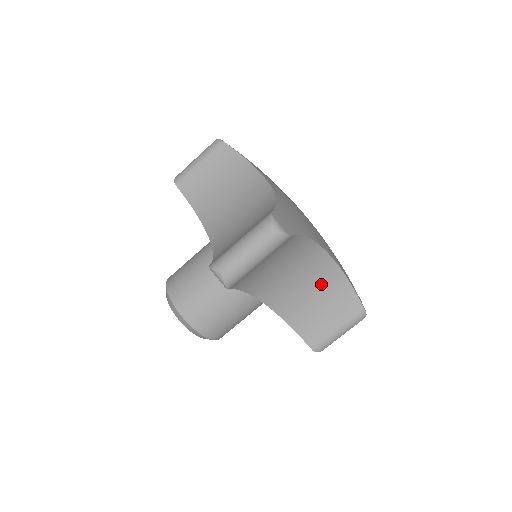
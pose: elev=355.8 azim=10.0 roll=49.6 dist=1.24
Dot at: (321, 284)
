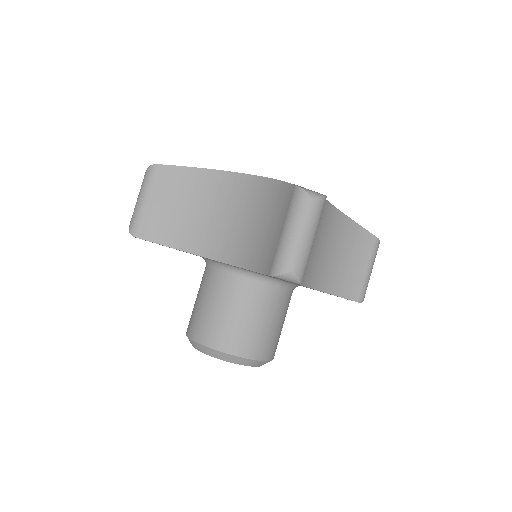
Dot at: (255, 205)
